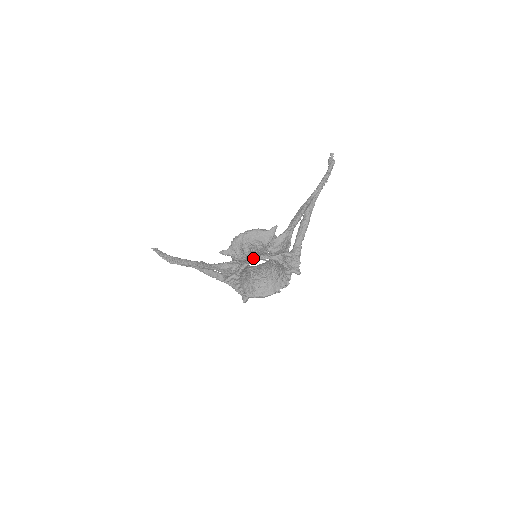
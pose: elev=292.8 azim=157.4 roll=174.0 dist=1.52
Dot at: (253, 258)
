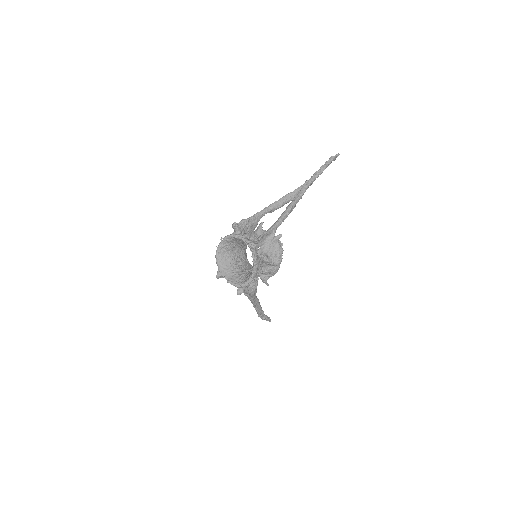
Dot at: (220, 244)
